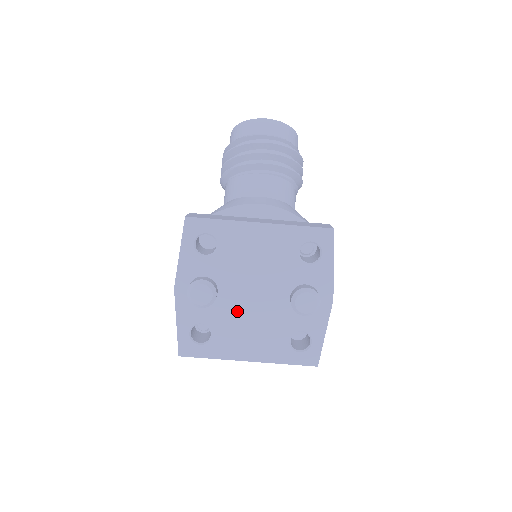
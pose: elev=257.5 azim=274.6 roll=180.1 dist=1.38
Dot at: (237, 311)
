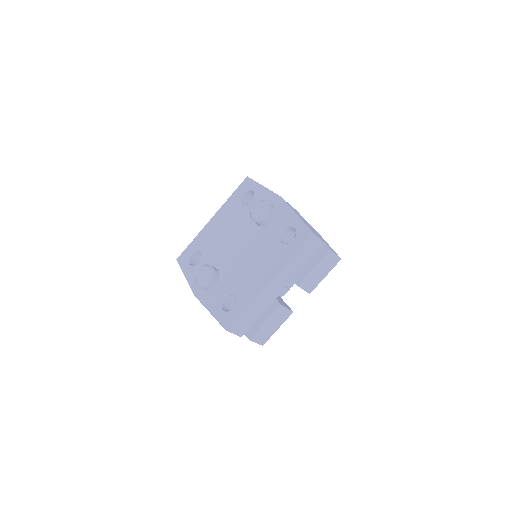
Dot at: (236, 266)
